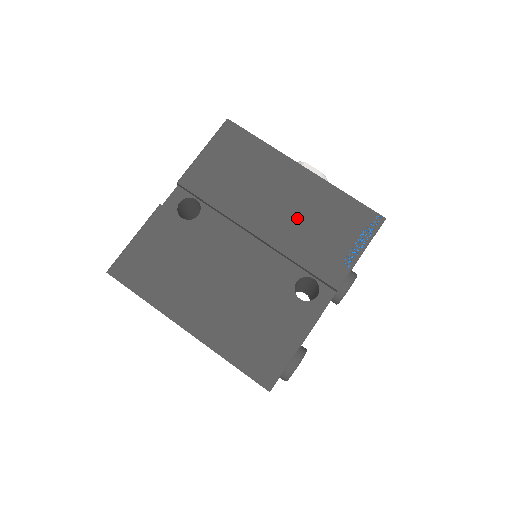
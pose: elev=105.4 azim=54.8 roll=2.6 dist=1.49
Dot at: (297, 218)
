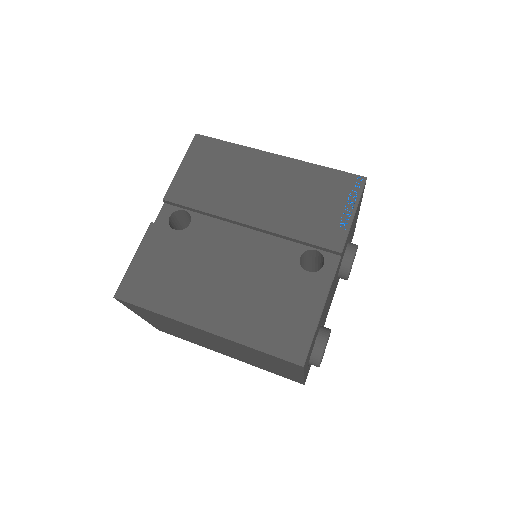
Dot at: (284, 199)
